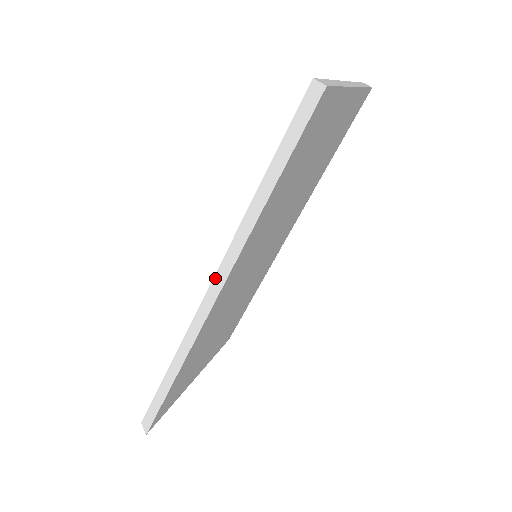
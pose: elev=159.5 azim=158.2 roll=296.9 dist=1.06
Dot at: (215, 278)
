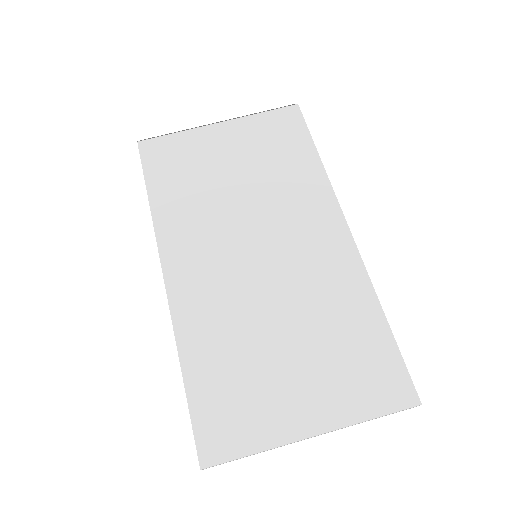
Dot at: (166, 292)
